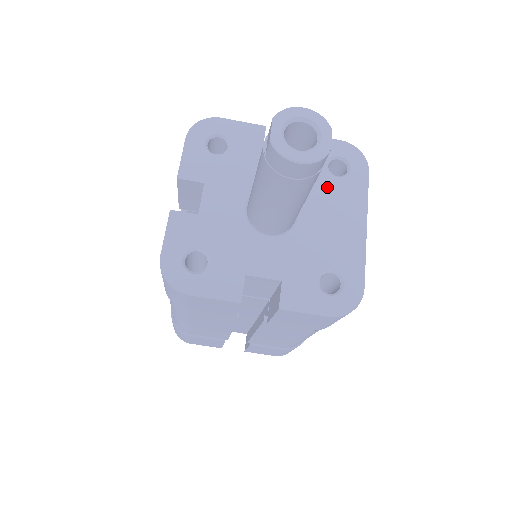
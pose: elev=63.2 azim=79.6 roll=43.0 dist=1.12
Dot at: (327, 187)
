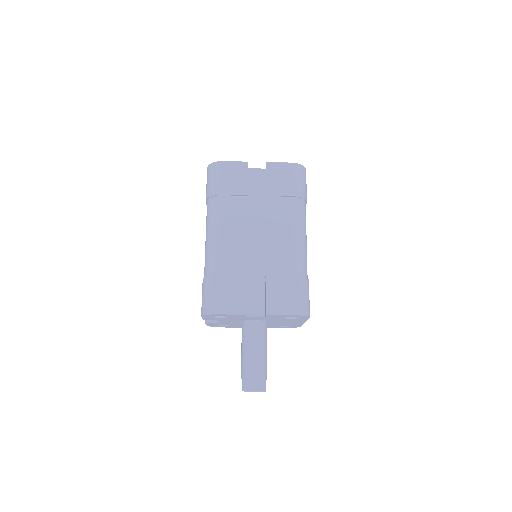
Dot at: (284, 320)
